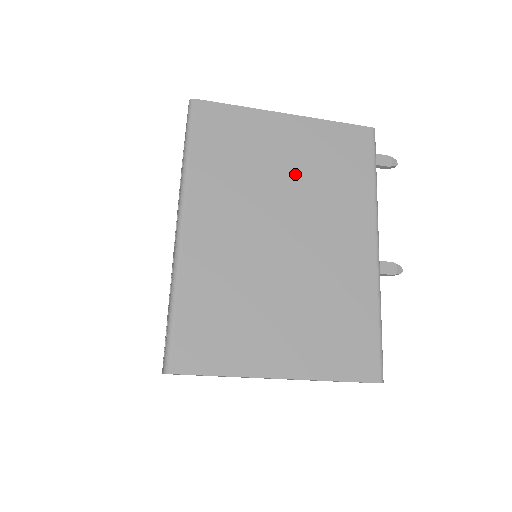
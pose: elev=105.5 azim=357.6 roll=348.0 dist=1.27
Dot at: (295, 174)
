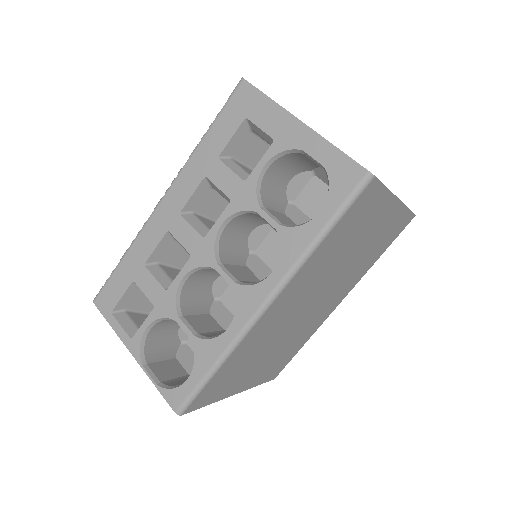
Dot at: (356, 256)
